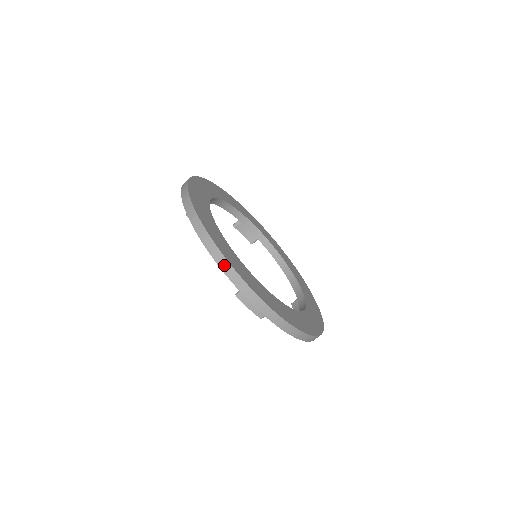
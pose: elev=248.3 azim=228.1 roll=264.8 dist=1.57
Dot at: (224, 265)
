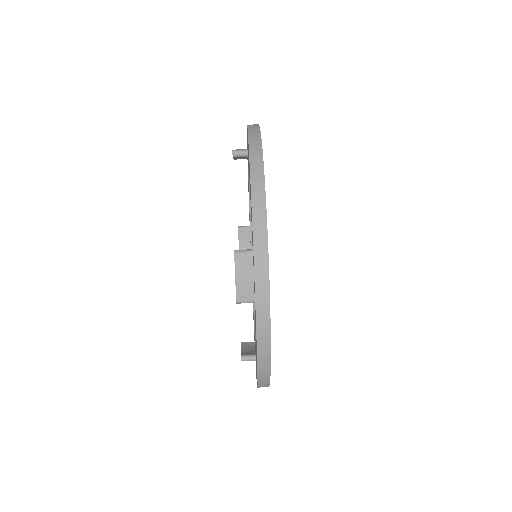
Dot at: (258, 200)
